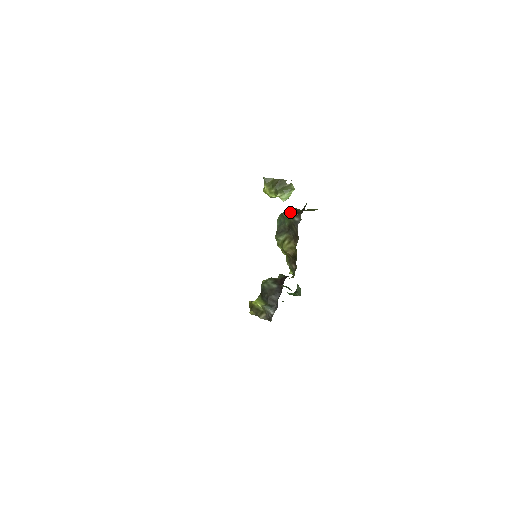
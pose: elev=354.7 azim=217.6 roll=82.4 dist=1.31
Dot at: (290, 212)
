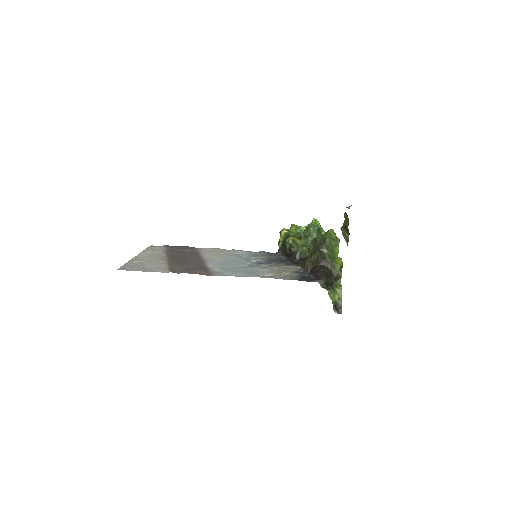
Dot at: (318, 254)
